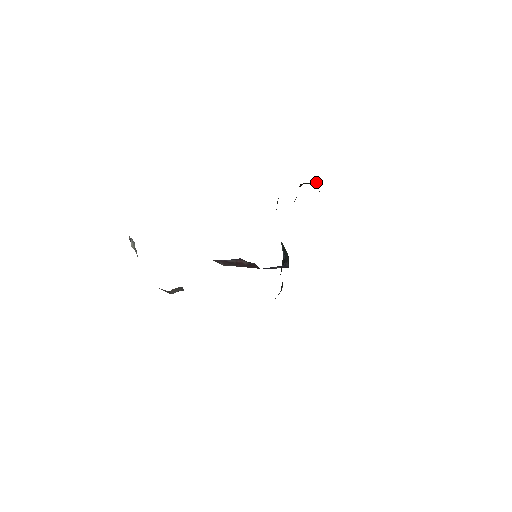
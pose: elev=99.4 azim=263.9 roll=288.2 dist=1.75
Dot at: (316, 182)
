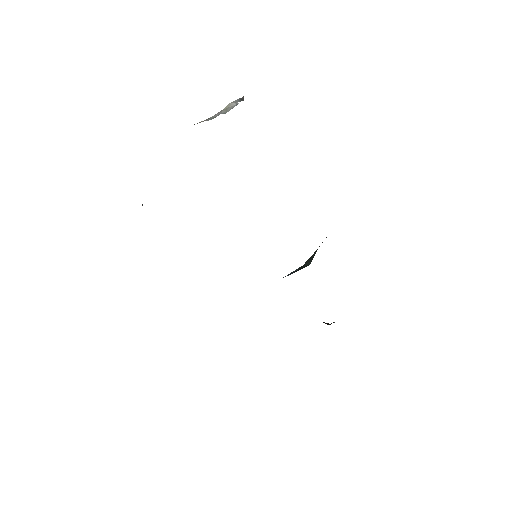
Dot at: occluded
